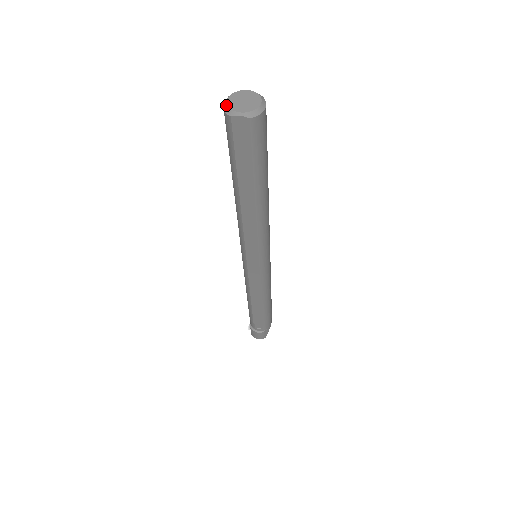
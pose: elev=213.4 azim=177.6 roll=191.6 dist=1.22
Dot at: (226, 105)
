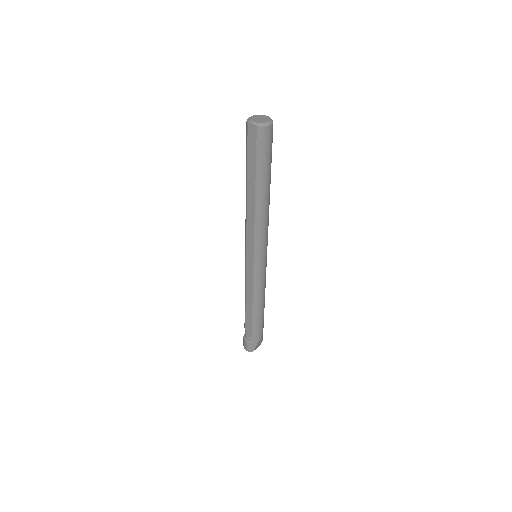
Dot at: (249, 118)
